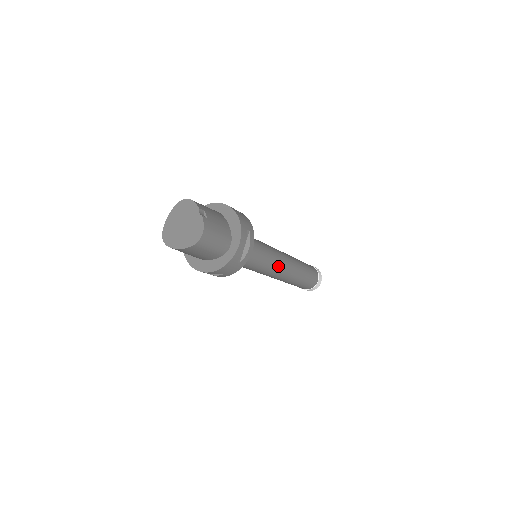
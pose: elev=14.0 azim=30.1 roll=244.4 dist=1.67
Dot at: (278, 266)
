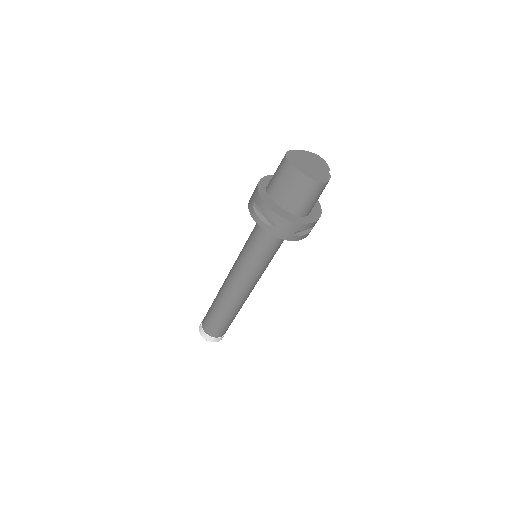
Dot at: (254, 282)
